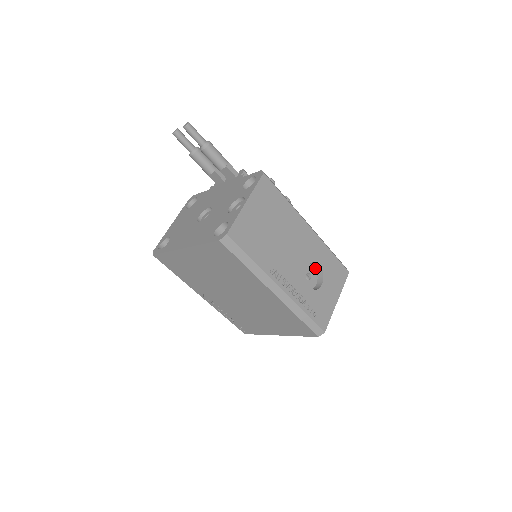
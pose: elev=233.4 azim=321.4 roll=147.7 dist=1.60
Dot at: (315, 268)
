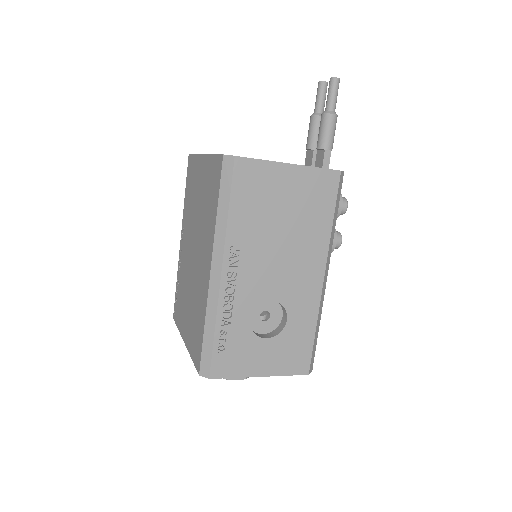
Dot at: (282, 320)
